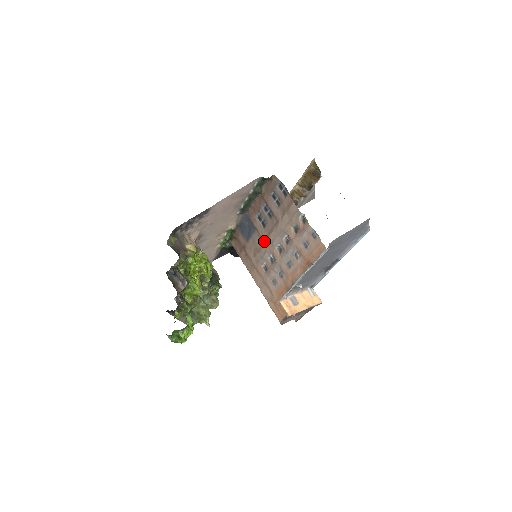
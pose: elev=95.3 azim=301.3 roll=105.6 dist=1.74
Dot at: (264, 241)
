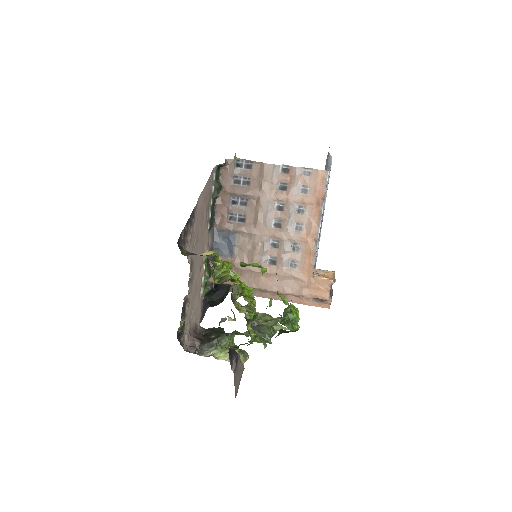
Dot at: (254, 234)
